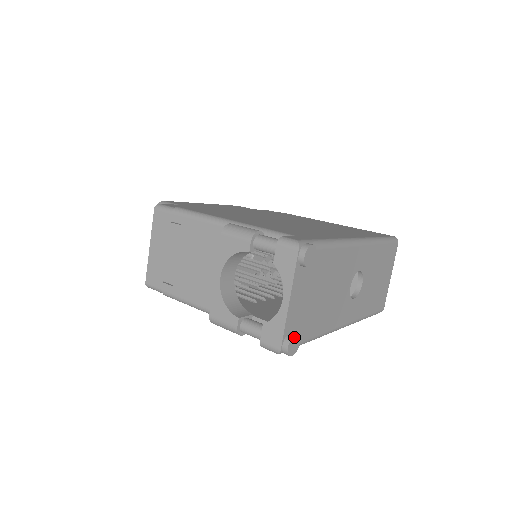
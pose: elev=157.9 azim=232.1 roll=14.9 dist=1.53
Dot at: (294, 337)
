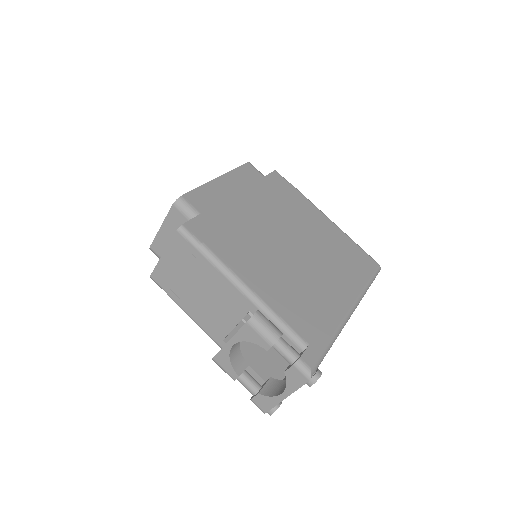
Dot at: (278, 407)
